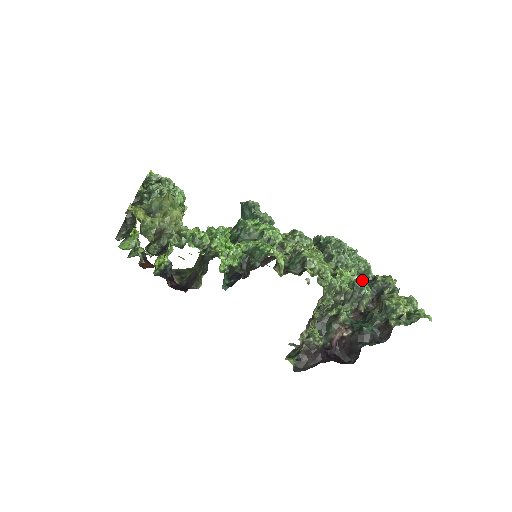
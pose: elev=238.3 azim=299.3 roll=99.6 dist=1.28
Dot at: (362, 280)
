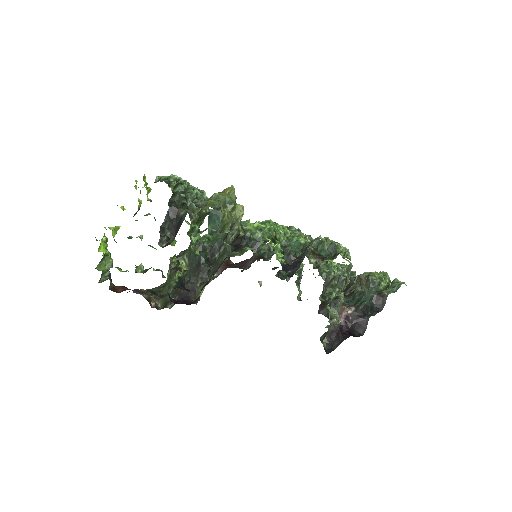
Dot at: occluded
